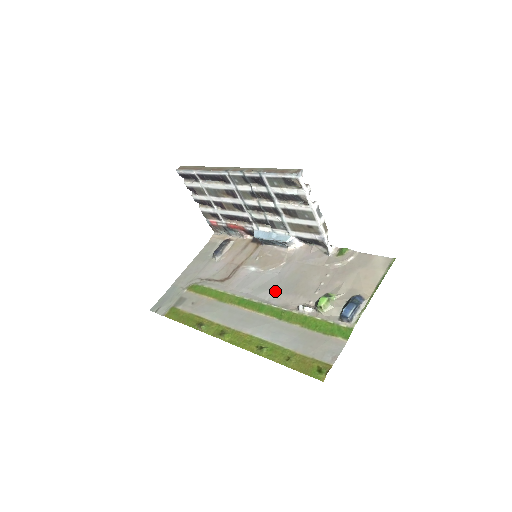
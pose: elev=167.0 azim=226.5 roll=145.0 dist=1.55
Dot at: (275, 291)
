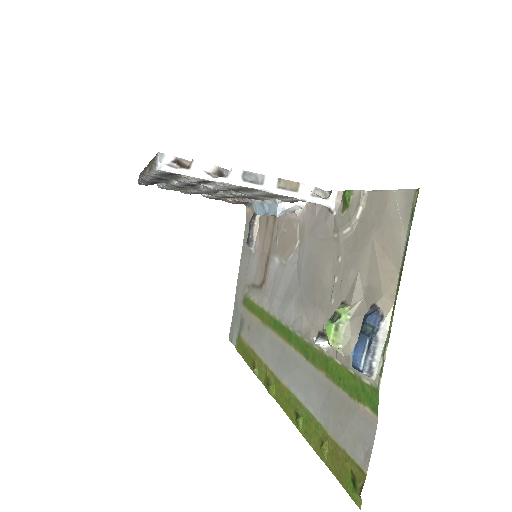
Dot at: (297, 302)
